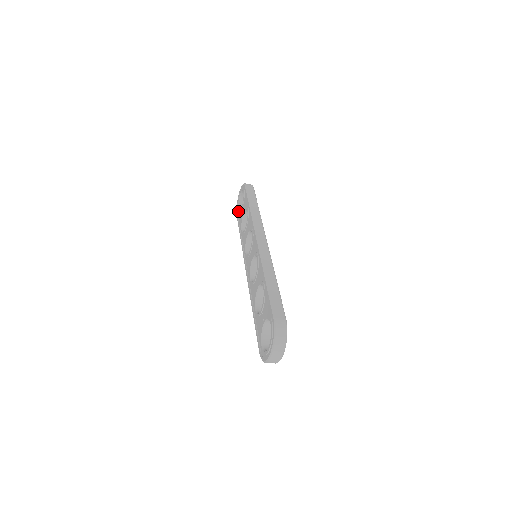
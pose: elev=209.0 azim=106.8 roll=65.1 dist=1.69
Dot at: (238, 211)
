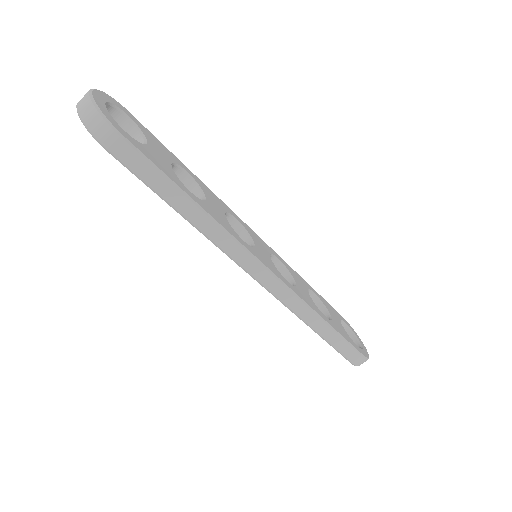
Dot at: occluded
